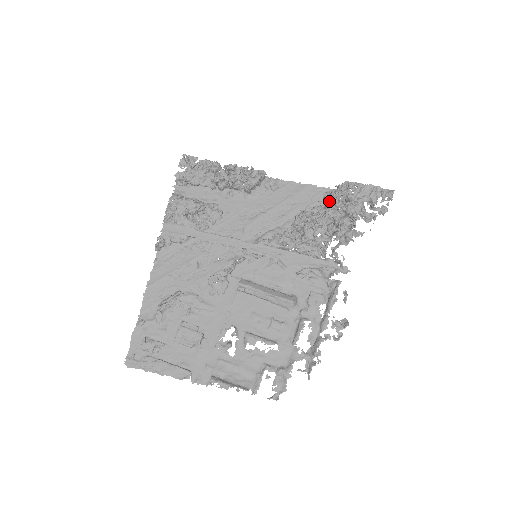
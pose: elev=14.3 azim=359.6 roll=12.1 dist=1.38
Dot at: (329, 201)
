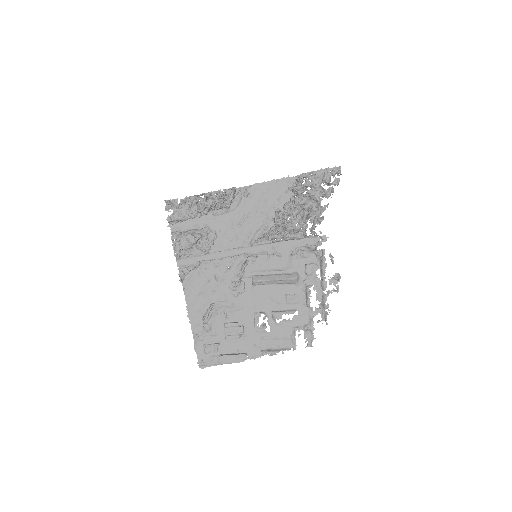
Dot at: (293, 191)
